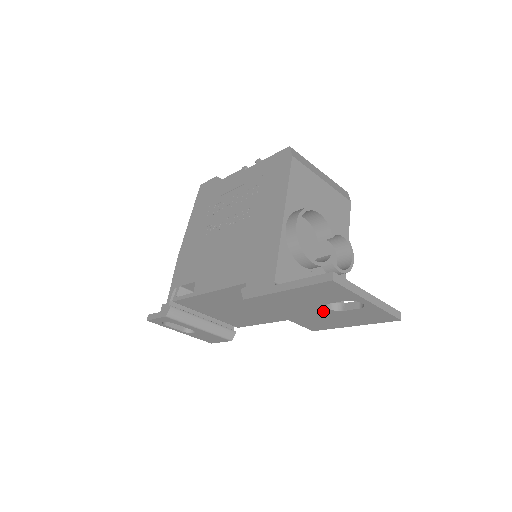
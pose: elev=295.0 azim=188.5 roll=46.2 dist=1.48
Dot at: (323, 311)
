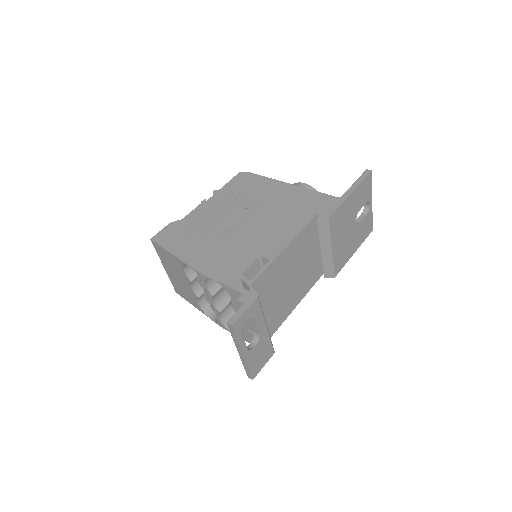
Dot at: (353, 227)
